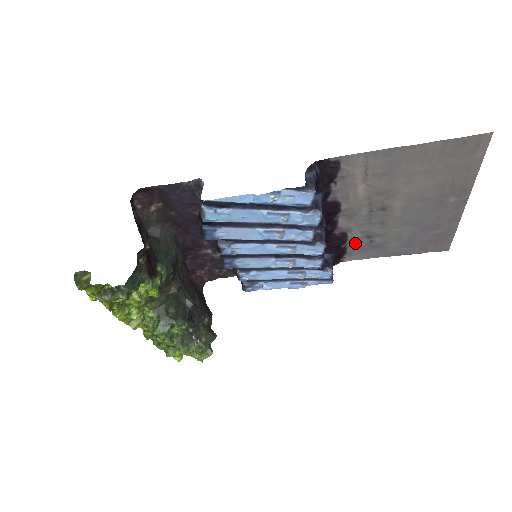
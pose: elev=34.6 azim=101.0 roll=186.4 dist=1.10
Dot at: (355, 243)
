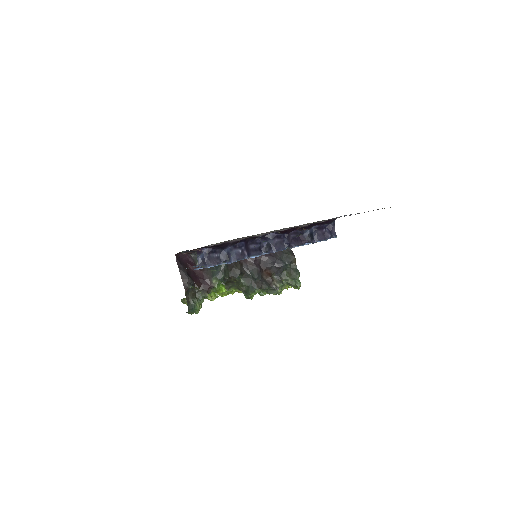
Dot at: occluded
